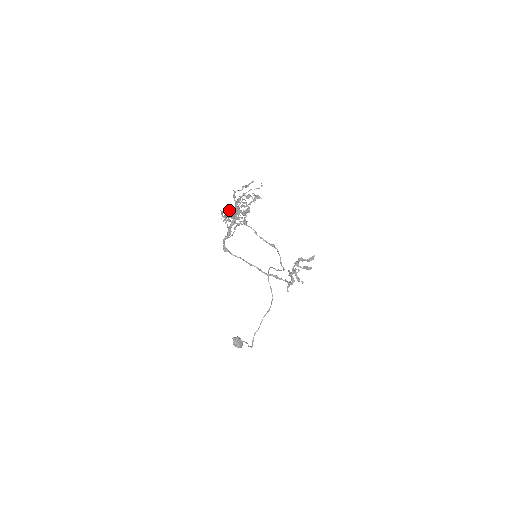
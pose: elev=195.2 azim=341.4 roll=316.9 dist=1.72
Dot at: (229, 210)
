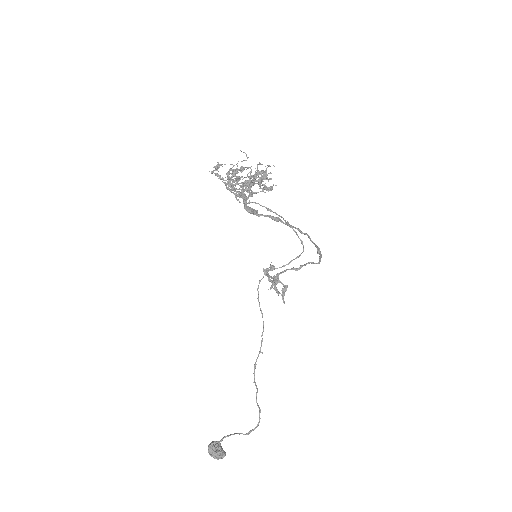
Dot at: (233, 184)
